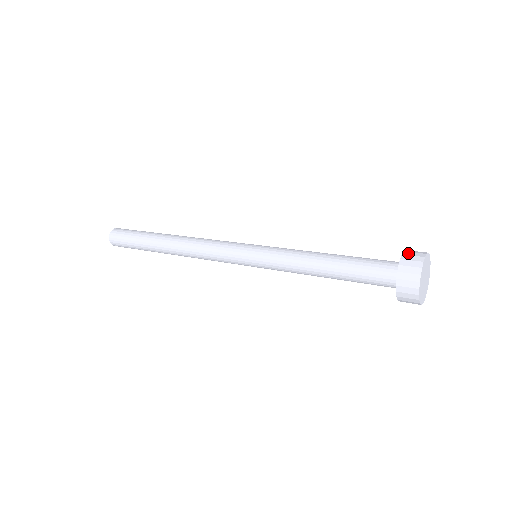
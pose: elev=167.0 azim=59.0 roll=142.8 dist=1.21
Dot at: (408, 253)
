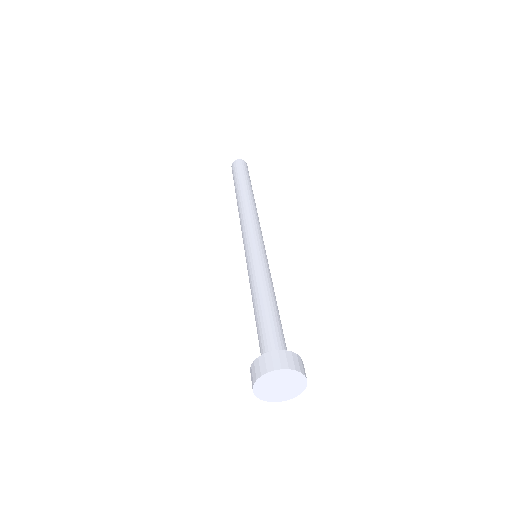
Dot at: (262, 359)
